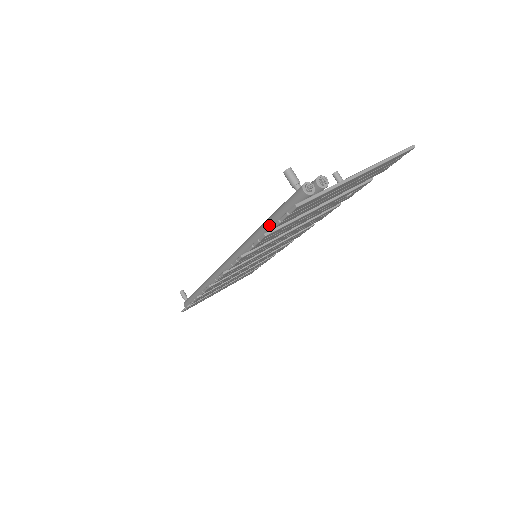
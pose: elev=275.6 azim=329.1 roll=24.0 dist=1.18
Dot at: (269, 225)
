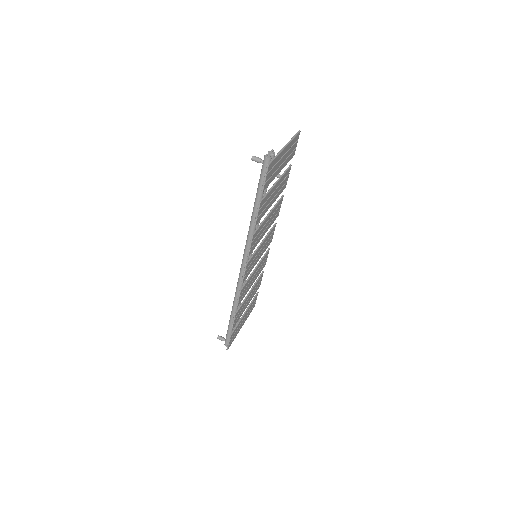
Dot at: (258, 199)
